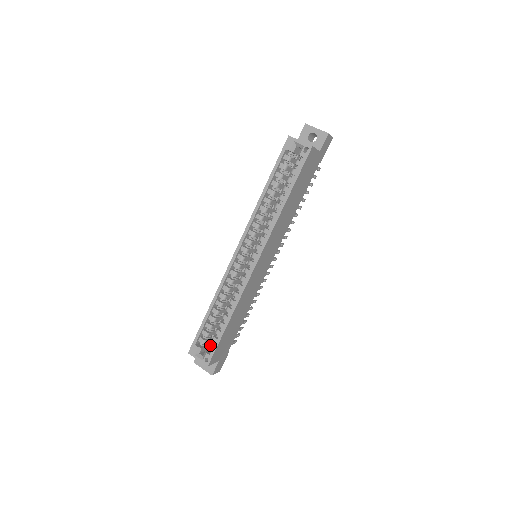
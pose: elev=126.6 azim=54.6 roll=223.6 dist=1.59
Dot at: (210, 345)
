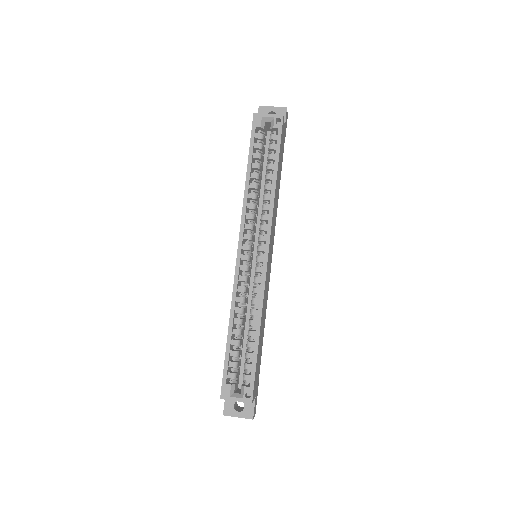
Dot at: (245, 376)
